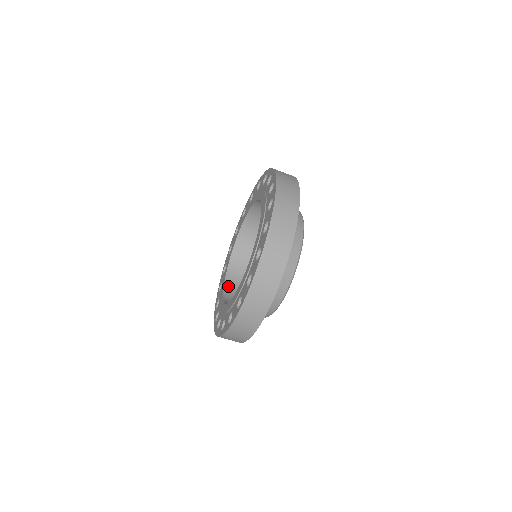
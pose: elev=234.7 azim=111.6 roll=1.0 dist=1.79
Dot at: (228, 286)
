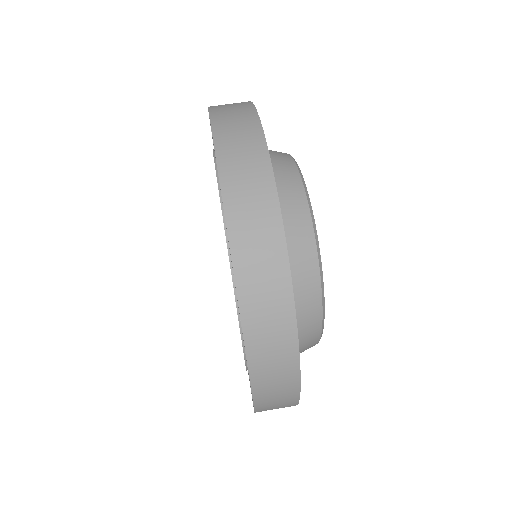
Dot at: occluded
